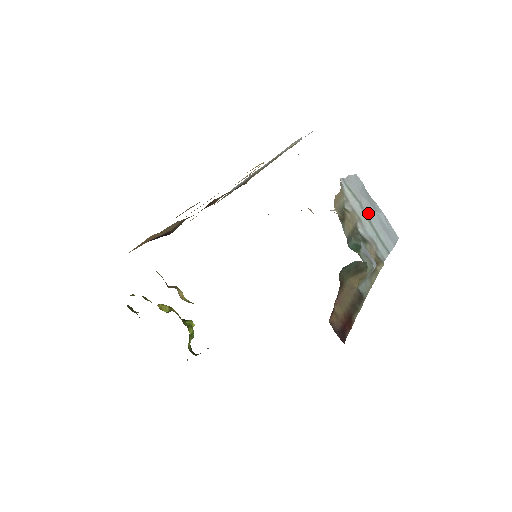
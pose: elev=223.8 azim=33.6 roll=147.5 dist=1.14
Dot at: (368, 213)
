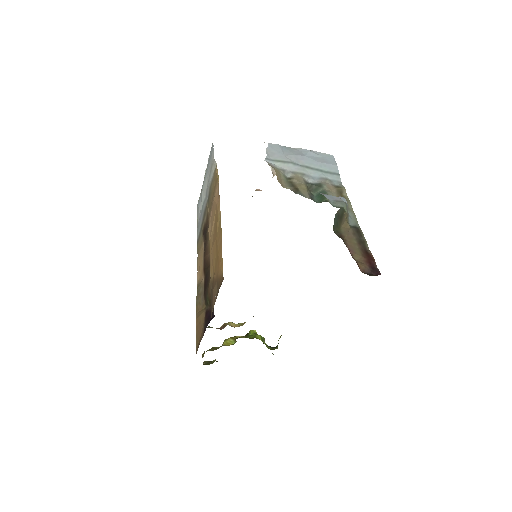
Dot at: (302, 163)
